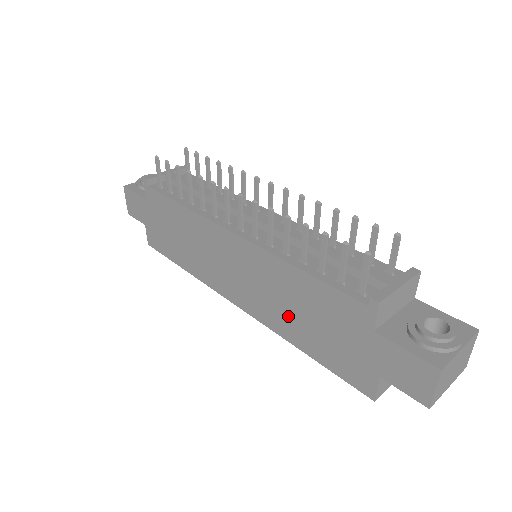
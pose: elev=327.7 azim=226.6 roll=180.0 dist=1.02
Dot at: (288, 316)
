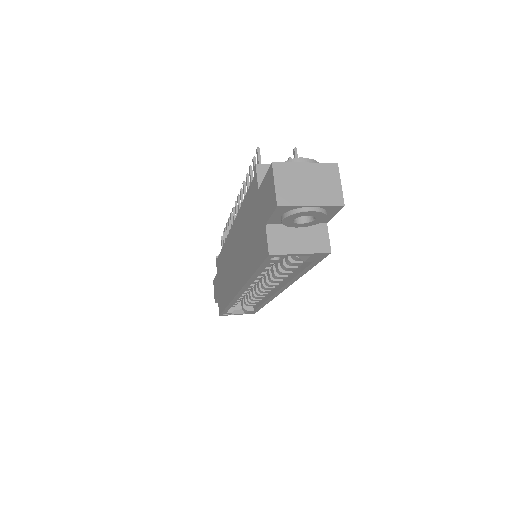
Dot at: (245, 254)
